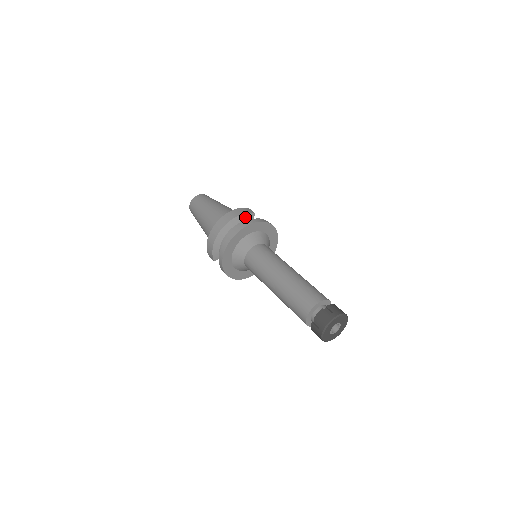
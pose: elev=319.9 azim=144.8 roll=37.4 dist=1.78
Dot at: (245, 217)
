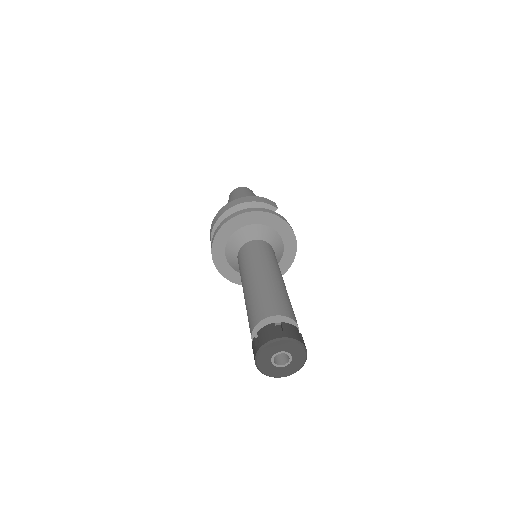
Dot at: (262, 207)
